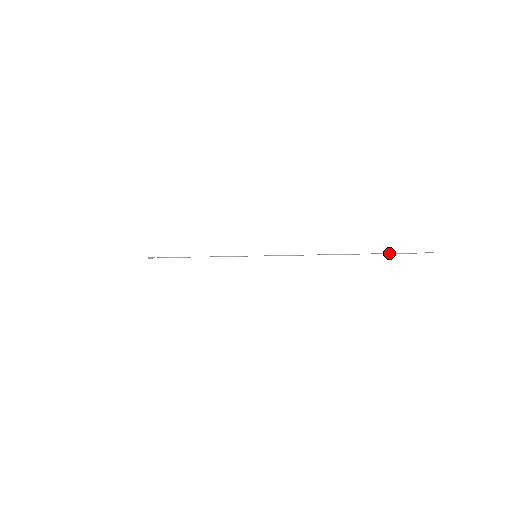
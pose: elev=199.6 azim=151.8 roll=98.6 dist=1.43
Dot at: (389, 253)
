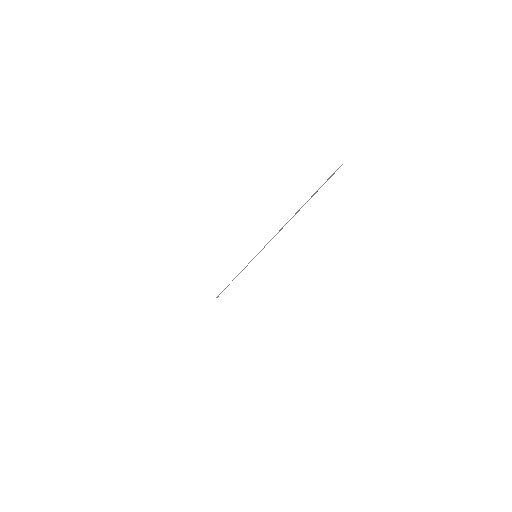
Dot at: (317, 190)
